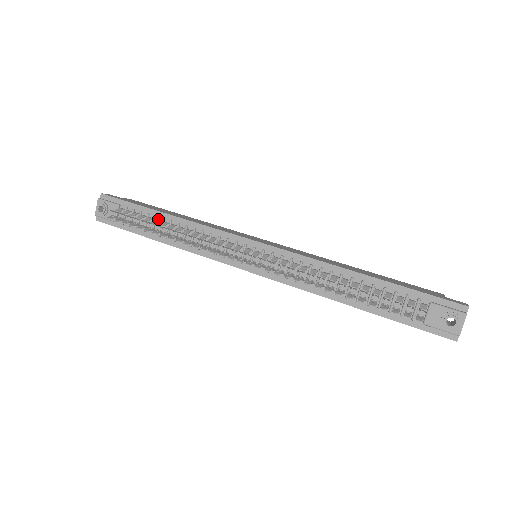
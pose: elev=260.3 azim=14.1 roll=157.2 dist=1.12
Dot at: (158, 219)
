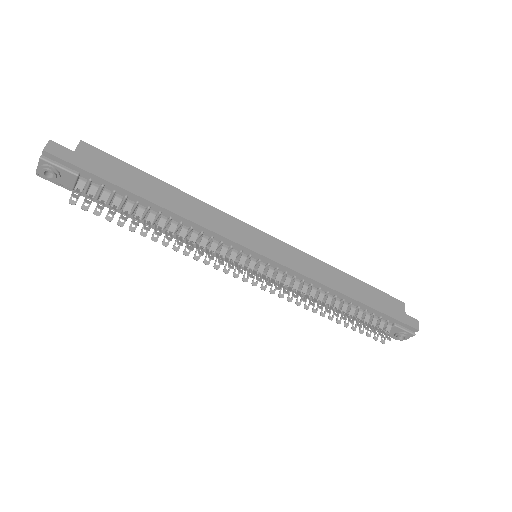
Dot at: (141, 205)
